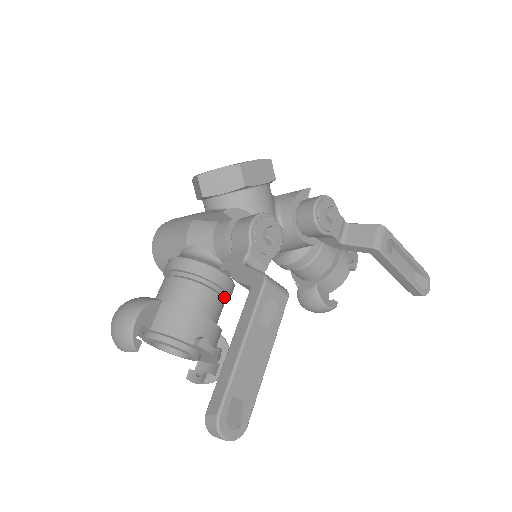
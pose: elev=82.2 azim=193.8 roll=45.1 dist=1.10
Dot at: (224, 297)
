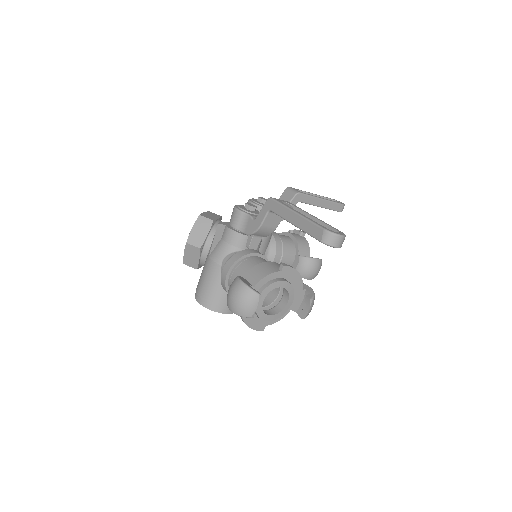
Dot at: occluded
